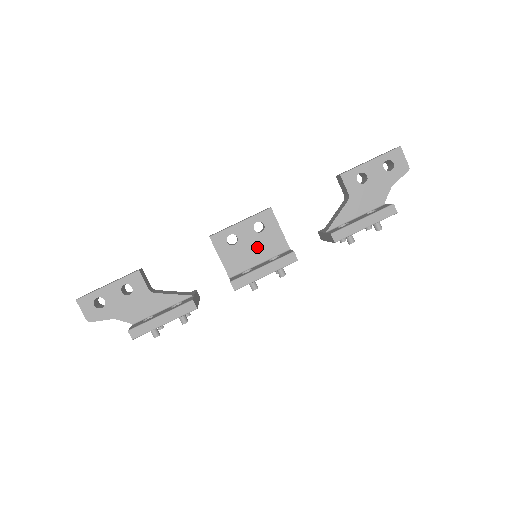
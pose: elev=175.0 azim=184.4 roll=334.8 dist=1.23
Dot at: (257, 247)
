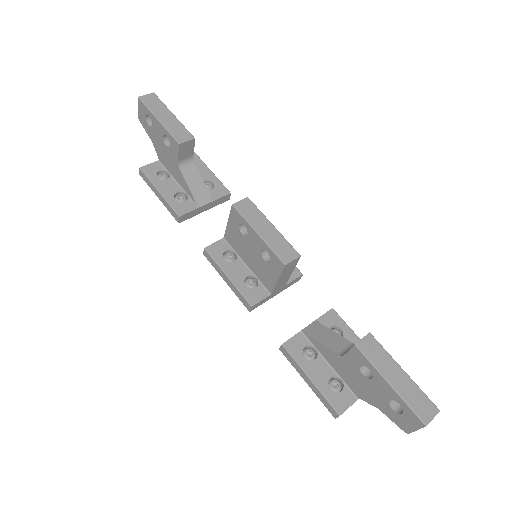
Dot at: (254, 259)
